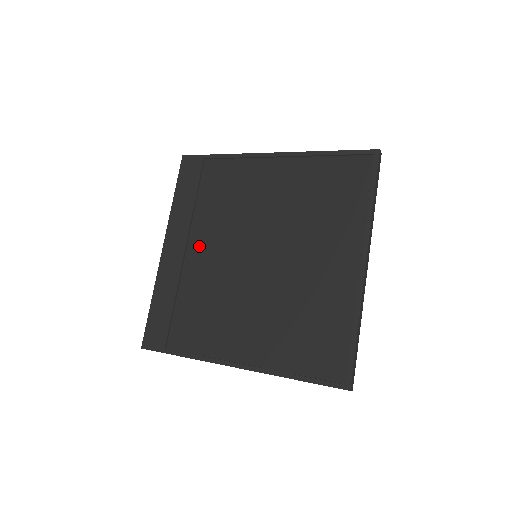
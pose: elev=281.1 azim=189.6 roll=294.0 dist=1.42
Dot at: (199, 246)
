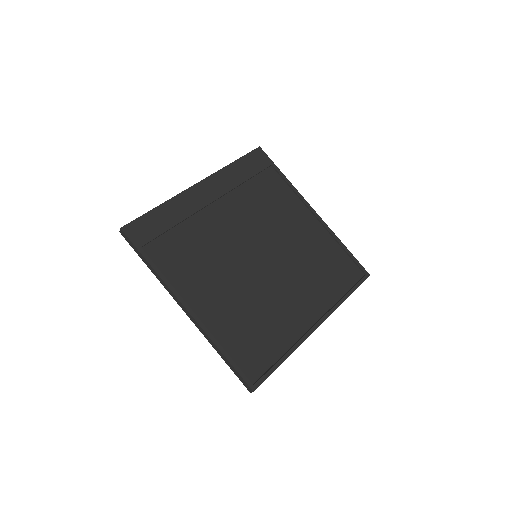
Dot at: (224, 210)
